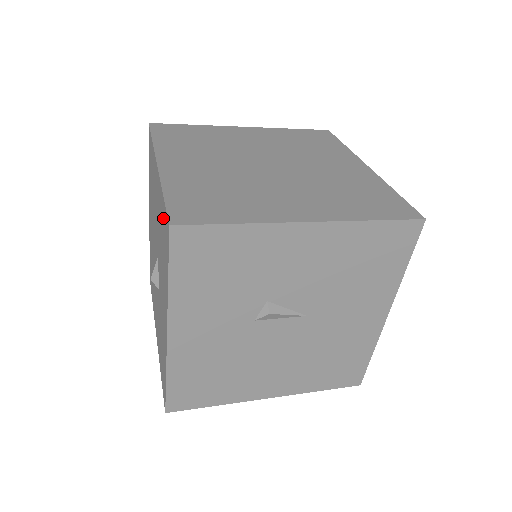
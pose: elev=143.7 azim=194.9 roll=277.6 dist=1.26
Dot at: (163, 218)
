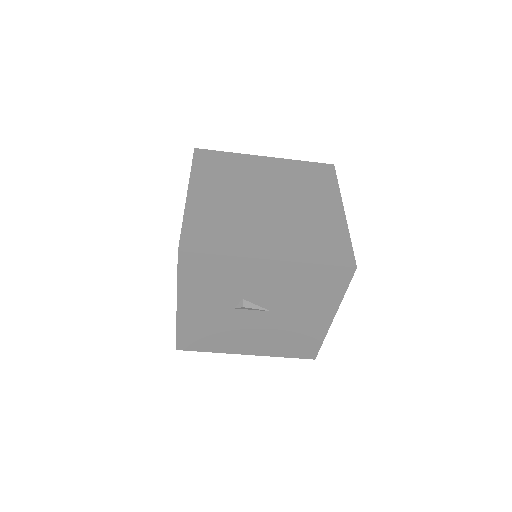
Dot at: occluded
